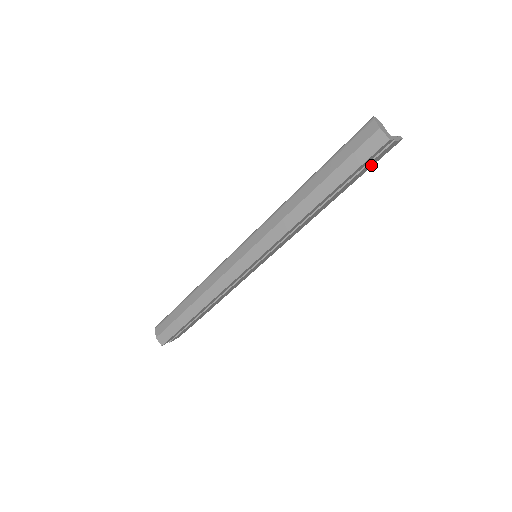
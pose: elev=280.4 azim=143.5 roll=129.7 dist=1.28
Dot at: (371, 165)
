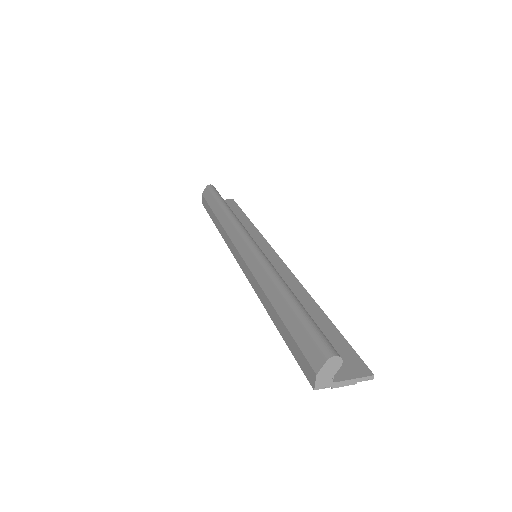
Dot at: occluded
